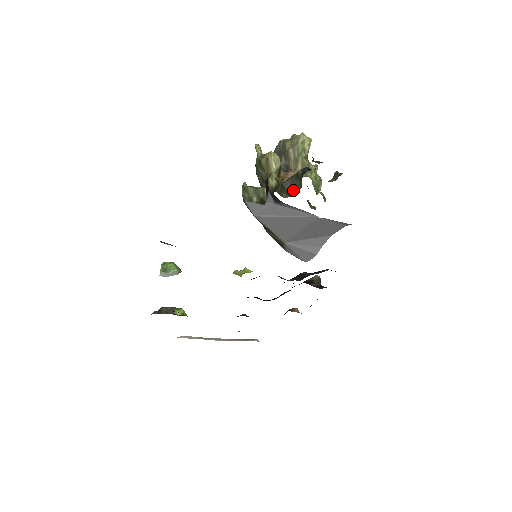
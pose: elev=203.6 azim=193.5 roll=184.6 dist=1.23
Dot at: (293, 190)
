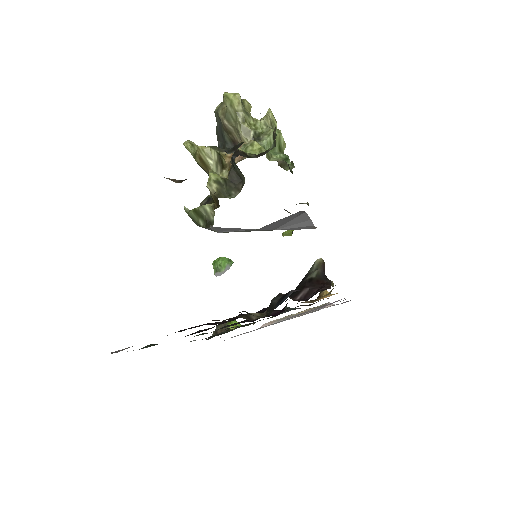
Dot at: (241, 180)
